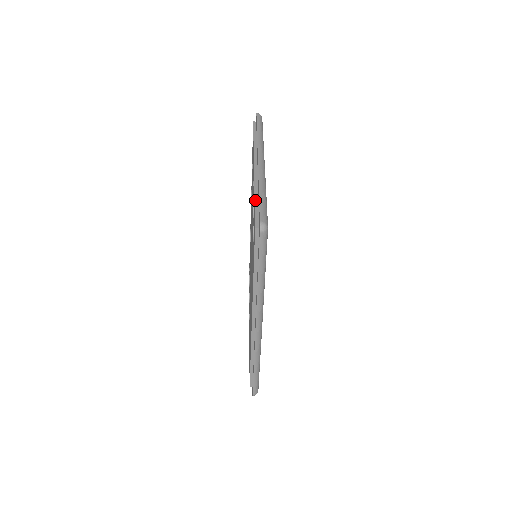
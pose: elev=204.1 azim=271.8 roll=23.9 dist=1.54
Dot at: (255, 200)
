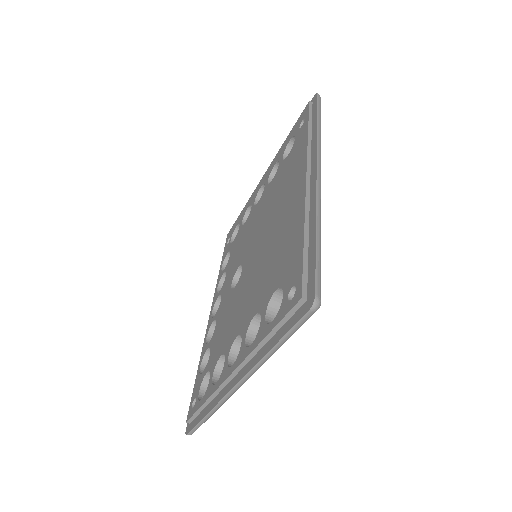
Dot at: (289, 134)
